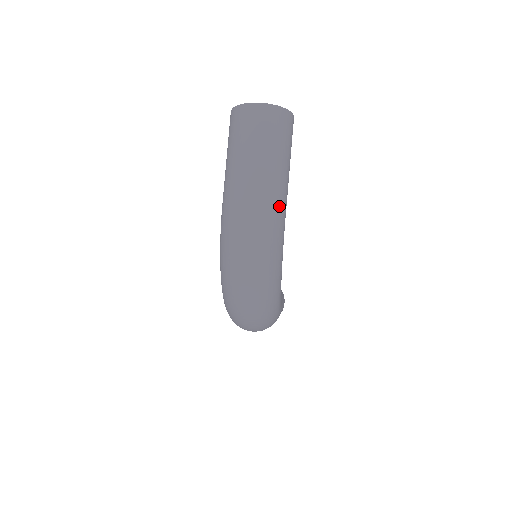
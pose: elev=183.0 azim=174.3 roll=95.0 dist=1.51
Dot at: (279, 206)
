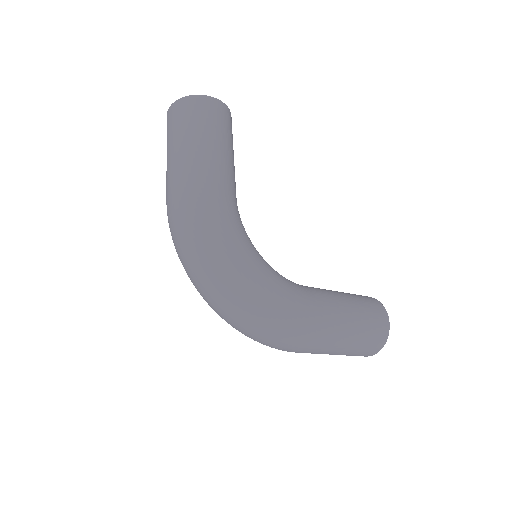
Dot at: (197, 181)
